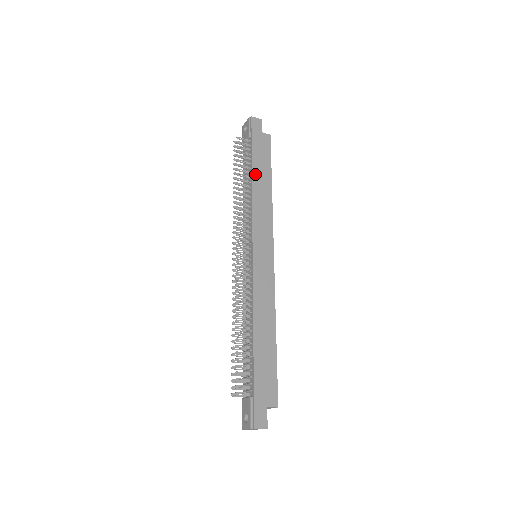
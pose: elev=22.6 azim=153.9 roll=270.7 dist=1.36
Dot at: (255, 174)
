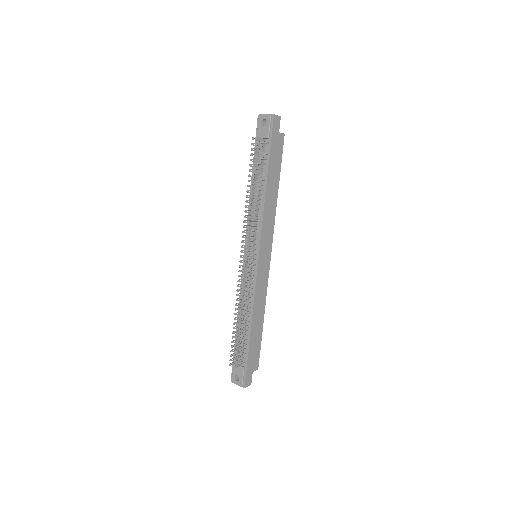
Dot at: (269, 182)
